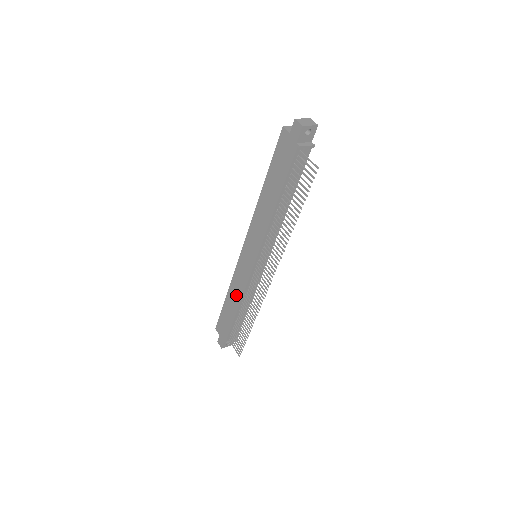
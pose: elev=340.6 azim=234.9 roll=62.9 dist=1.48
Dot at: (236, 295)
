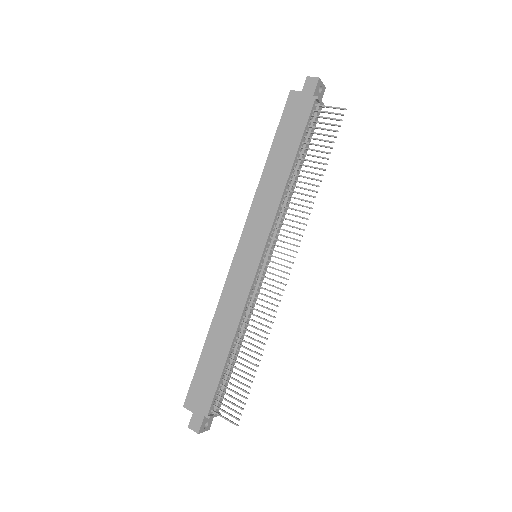
Dot at: (228, 323)
